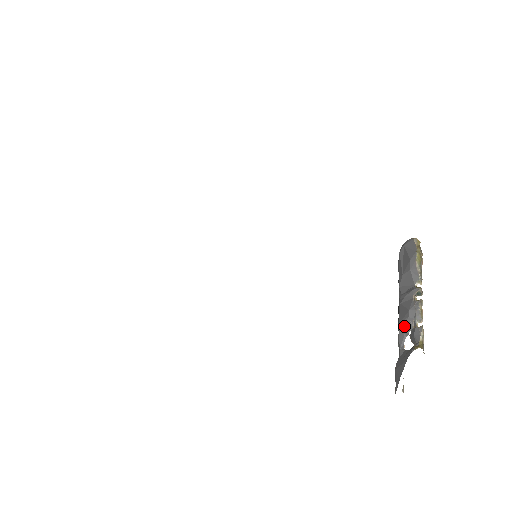
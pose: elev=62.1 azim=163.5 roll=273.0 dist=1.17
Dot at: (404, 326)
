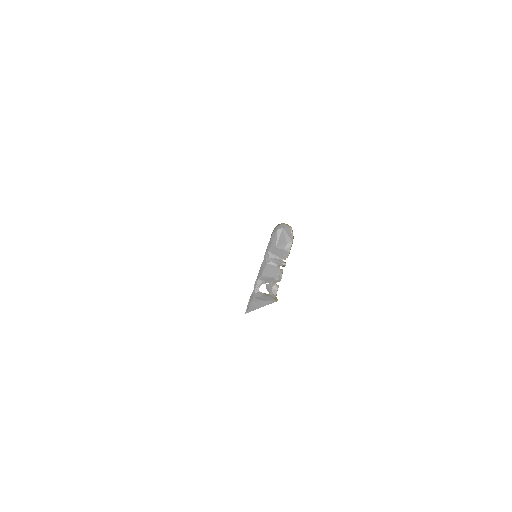
Dot at: (266, 279)
